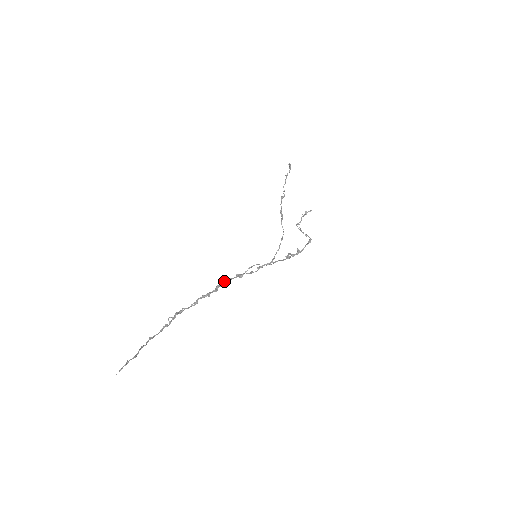
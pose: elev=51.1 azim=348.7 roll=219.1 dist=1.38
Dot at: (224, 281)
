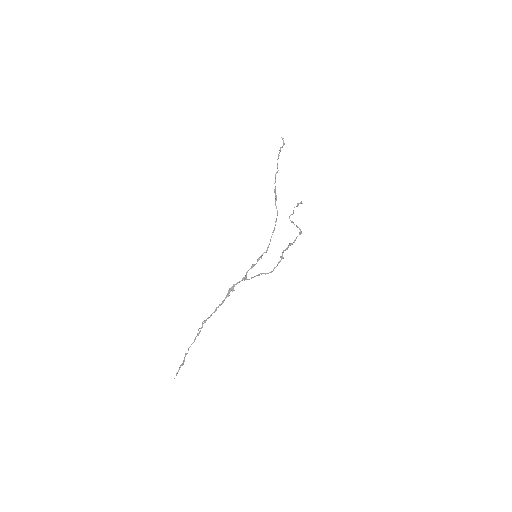
Dot at: (233, 286)
